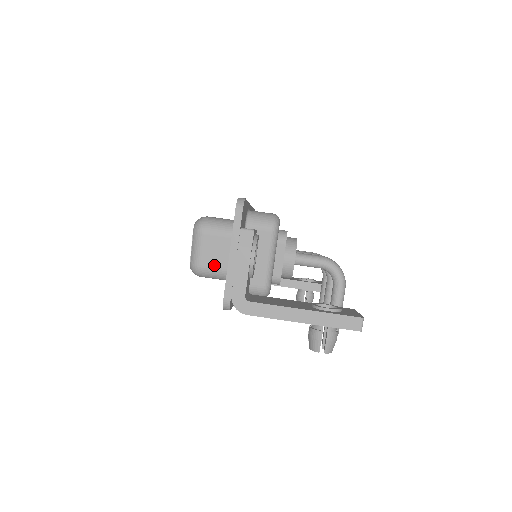
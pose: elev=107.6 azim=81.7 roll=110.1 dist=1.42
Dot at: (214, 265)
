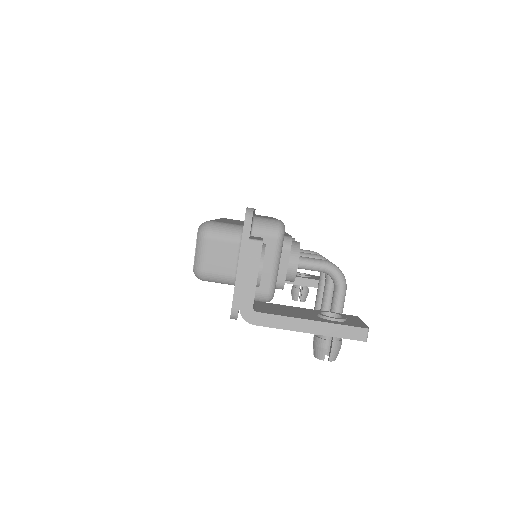
Dot at: (218, 270)
